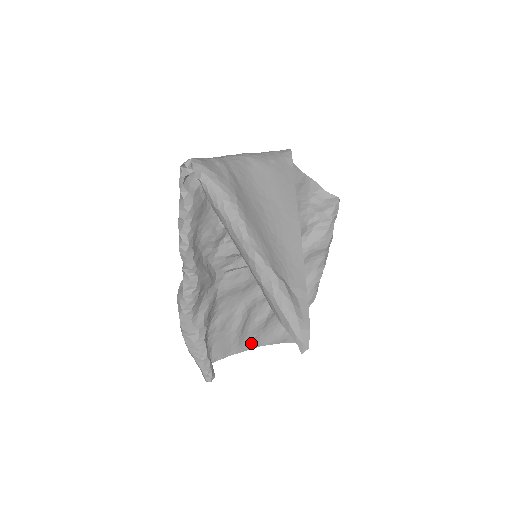
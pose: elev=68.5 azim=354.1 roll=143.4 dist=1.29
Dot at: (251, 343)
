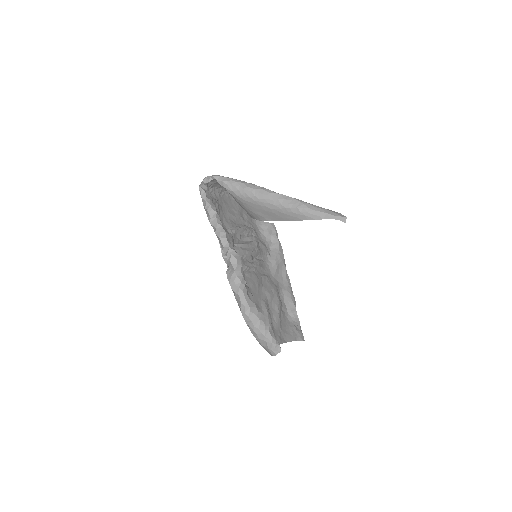
Dot at: (280, 338)
